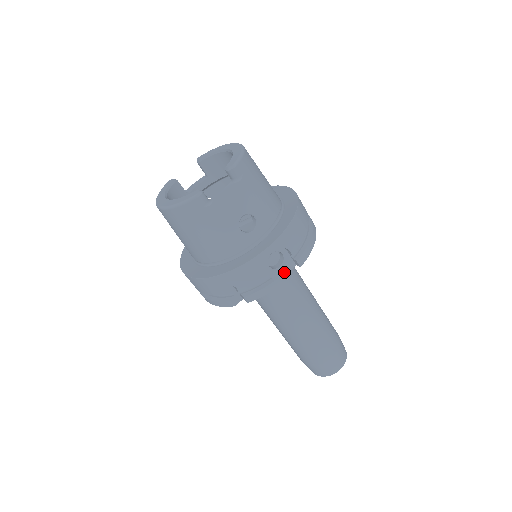
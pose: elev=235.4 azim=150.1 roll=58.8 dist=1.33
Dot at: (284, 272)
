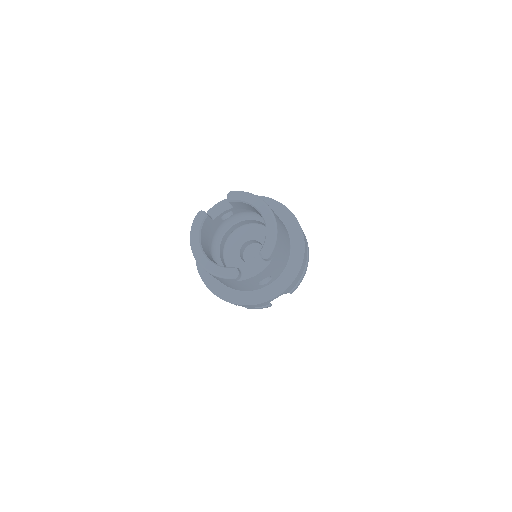
Dot at: occluded
